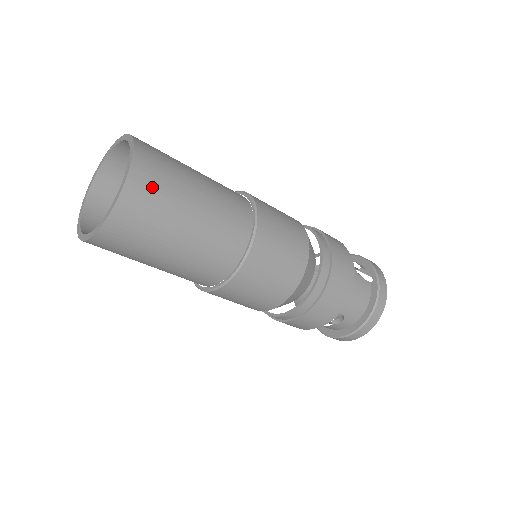
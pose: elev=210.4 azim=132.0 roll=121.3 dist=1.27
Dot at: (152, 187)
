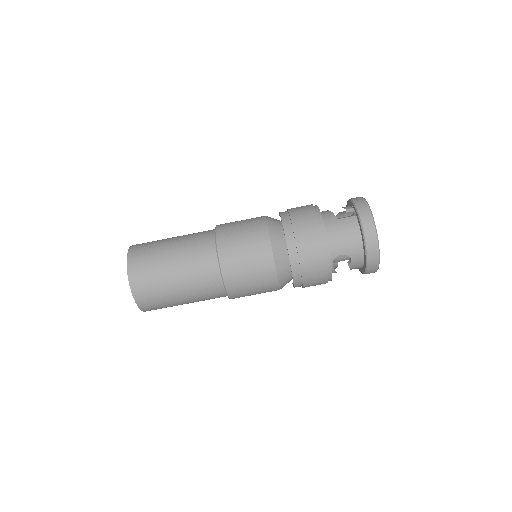
Dot at: (142, 266)
